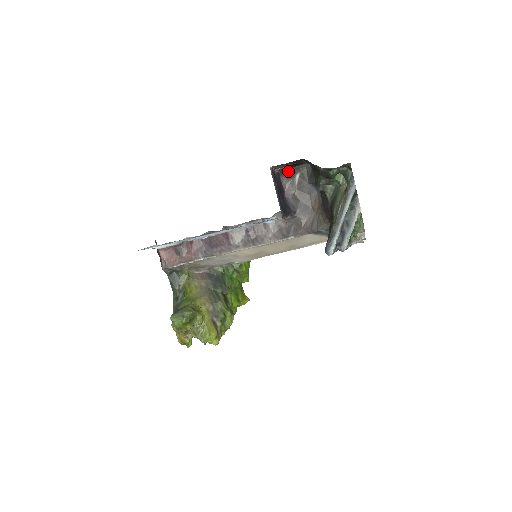
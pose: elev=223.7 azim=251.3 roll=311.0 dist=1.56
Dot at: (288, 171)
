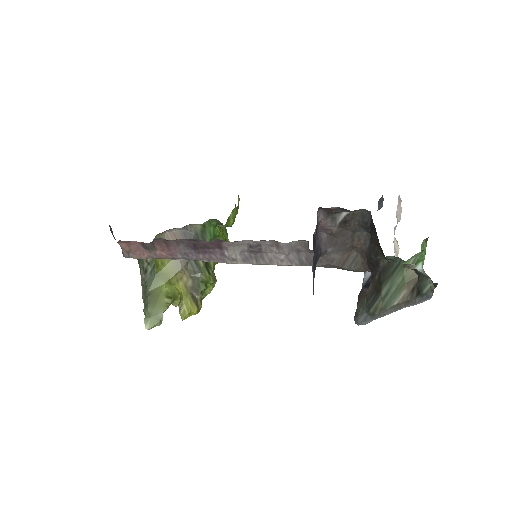
Dot at: (333, 209)
